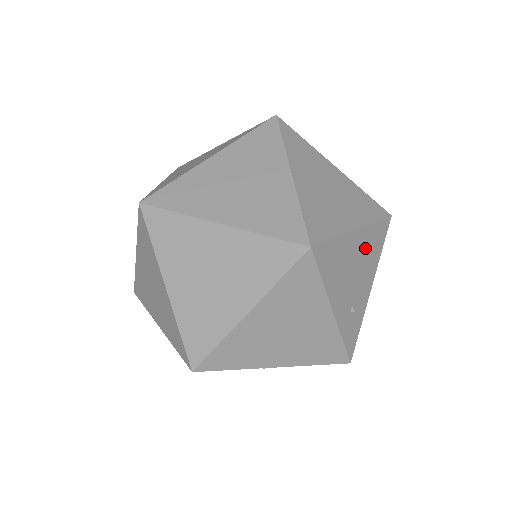
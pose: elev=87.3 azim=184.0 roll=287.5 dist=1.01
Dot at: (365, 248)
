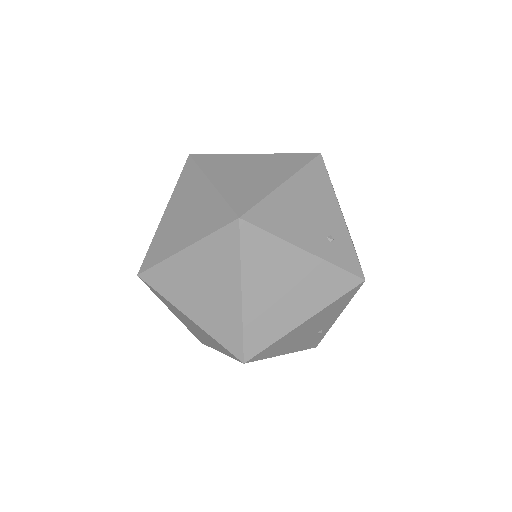
Dot at: (307, 190)
